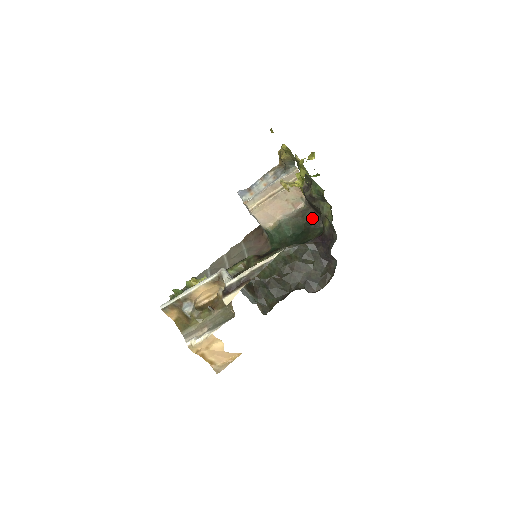
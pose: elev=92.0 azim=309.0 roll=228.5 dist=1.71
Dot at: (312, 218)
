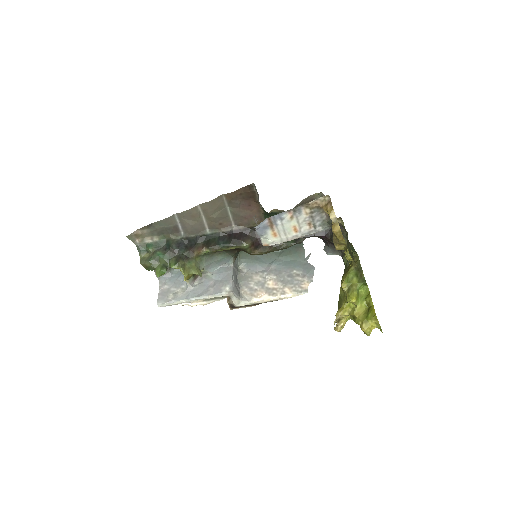
Dot at: occluded
